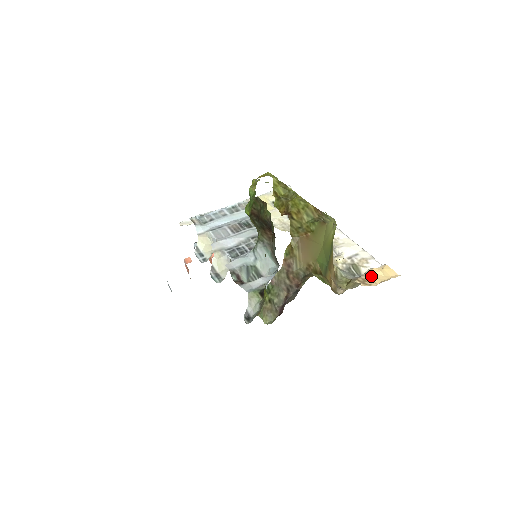
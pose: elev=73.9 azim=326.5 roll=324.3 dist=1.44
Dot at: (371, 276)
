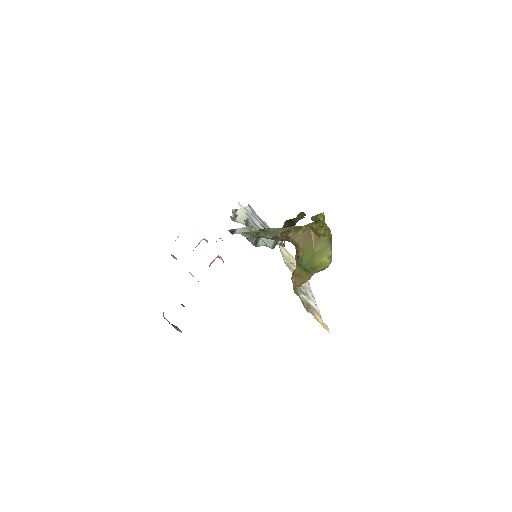
Dot at: (314, 314)
